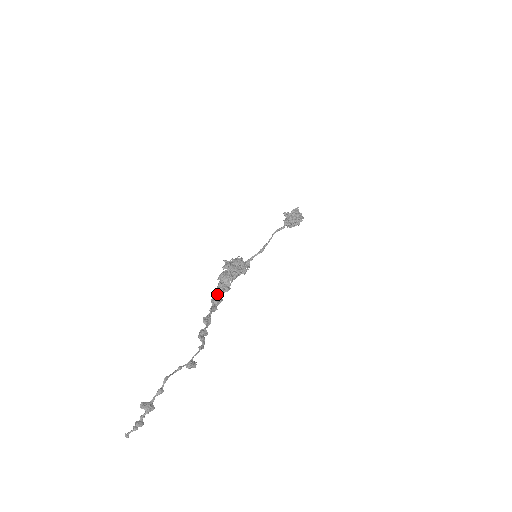
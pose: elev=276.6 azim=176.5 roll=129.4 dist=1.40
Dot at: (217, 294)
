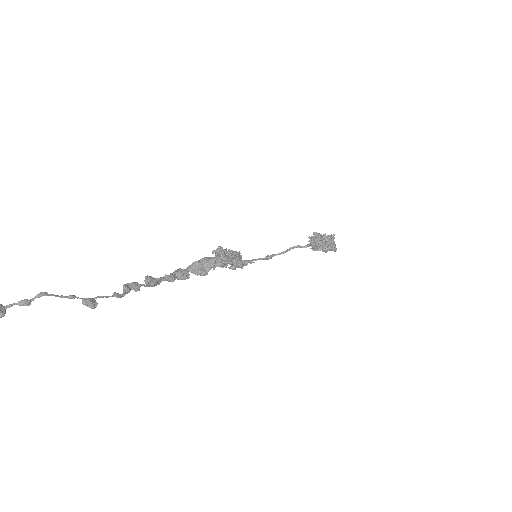
Dot at: (188, 271)
